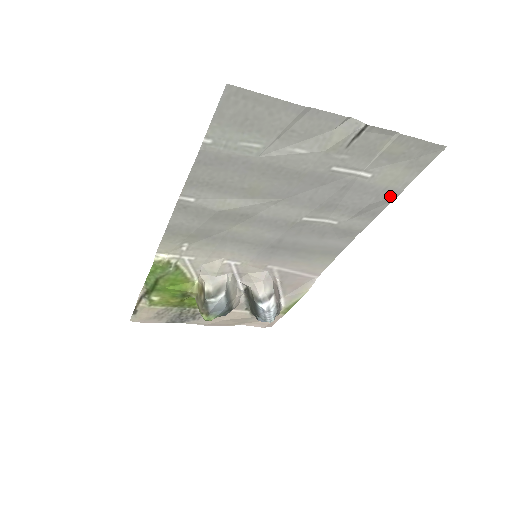
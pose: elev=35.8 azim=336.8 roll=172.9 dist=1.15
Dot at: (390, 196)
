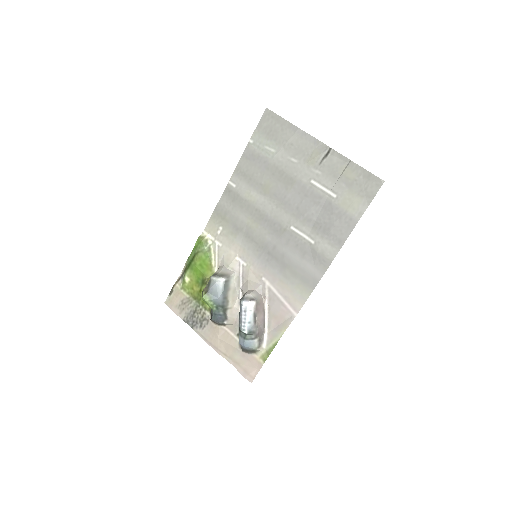
Dot at: (350, 223)
